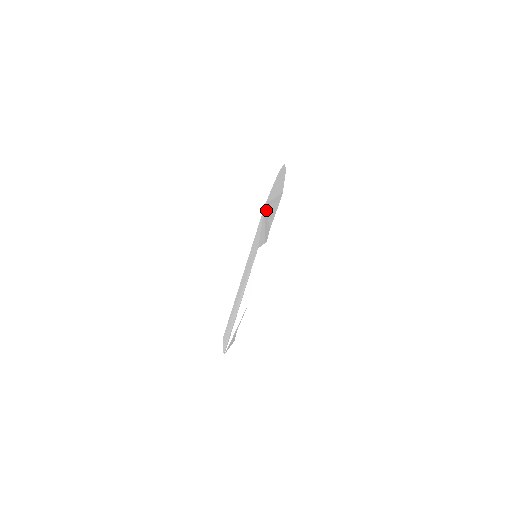
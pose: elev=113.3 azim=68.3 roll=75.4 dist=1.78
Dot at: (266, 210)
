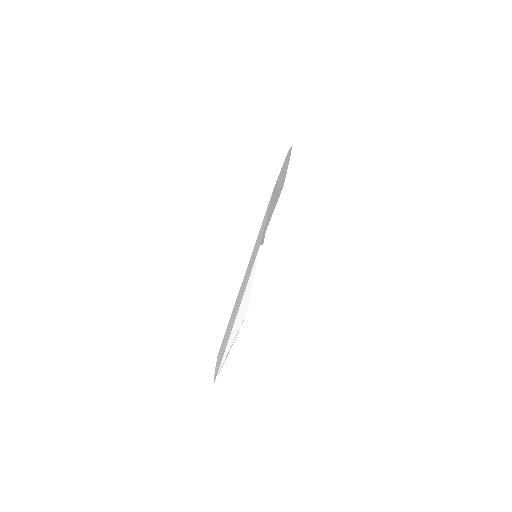
Dot at: (272, 197)
